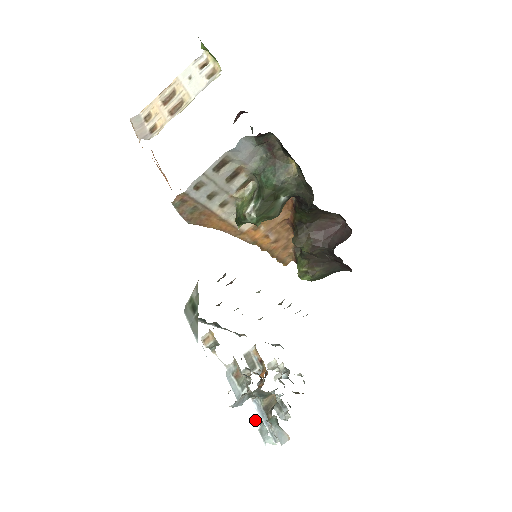
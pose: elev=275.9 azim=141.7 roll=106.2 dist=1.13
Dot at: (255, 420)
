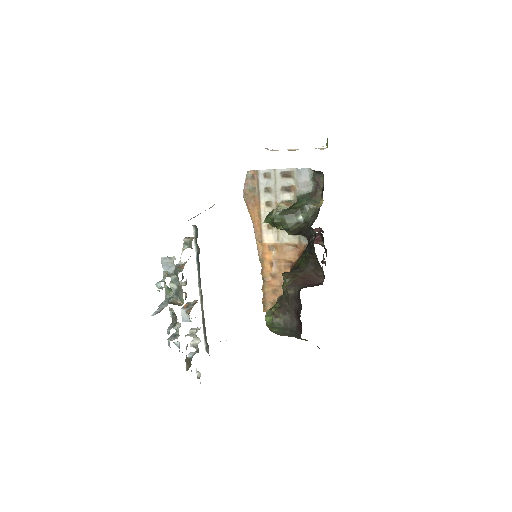
Dot at: (164, 272)
